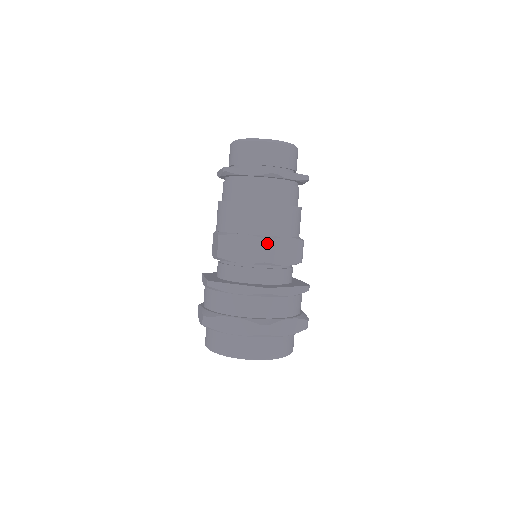
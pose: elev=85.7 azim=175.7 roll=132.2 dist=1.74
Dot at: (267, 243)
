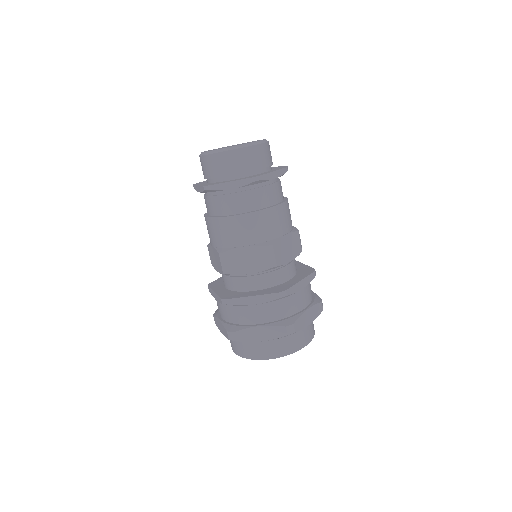
Dot at: (269, 249)
